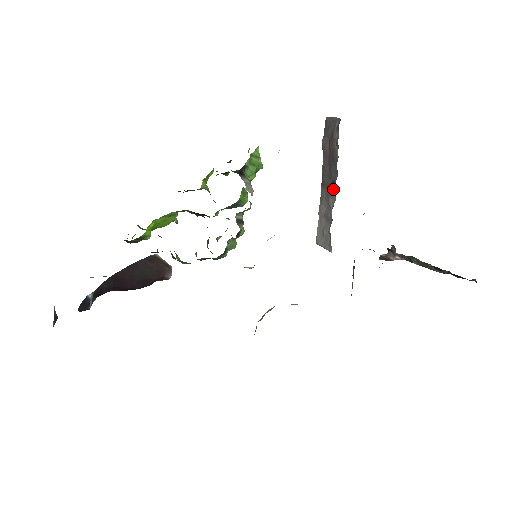
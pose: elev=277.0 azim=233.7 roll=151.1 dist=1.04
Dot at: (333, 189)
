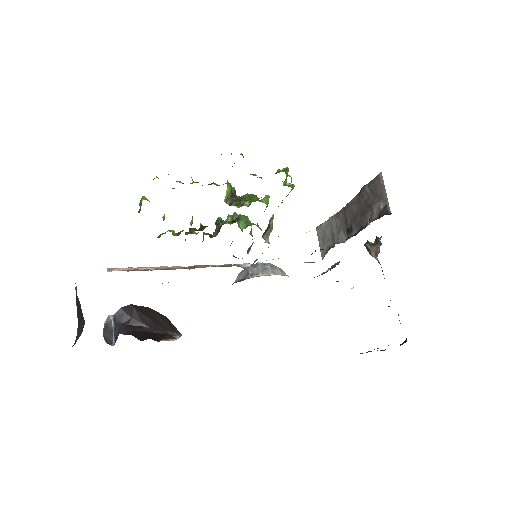
Dot at: (348, 231)
